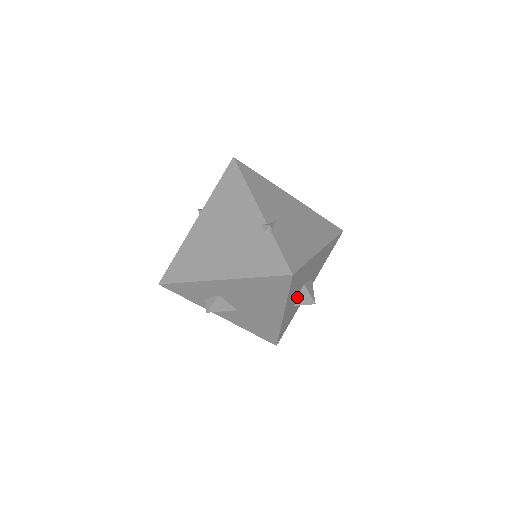
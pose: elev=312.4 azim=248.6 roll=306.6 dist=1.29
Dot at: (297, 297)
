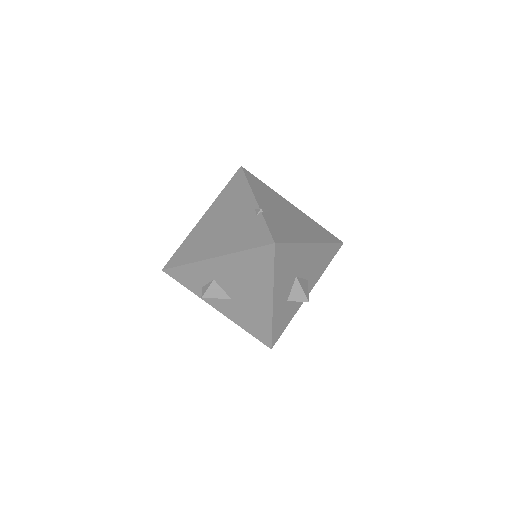
Dot at: (290, 291)
